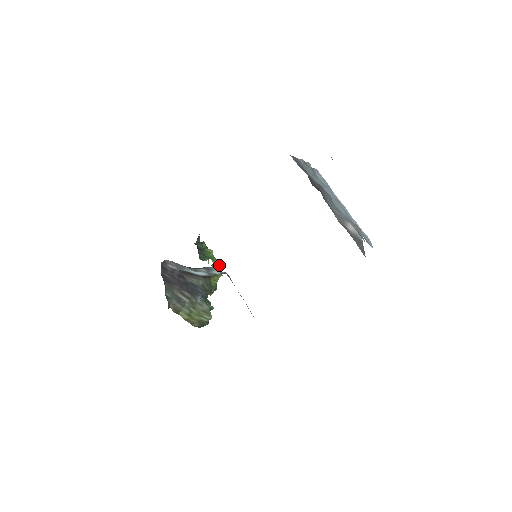
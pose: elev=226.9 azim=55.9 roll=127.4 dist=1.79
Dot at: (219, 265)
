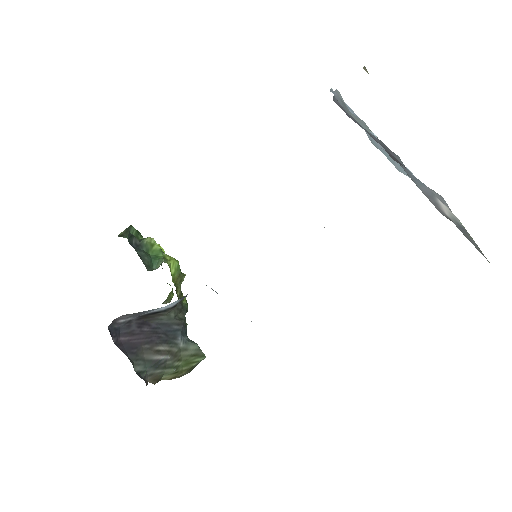
Dot at: (177, 263)
